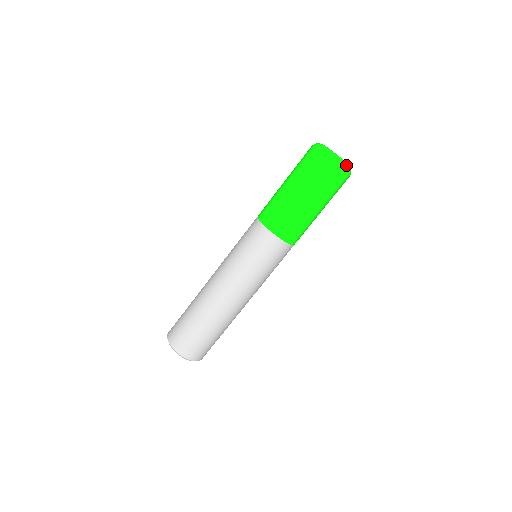
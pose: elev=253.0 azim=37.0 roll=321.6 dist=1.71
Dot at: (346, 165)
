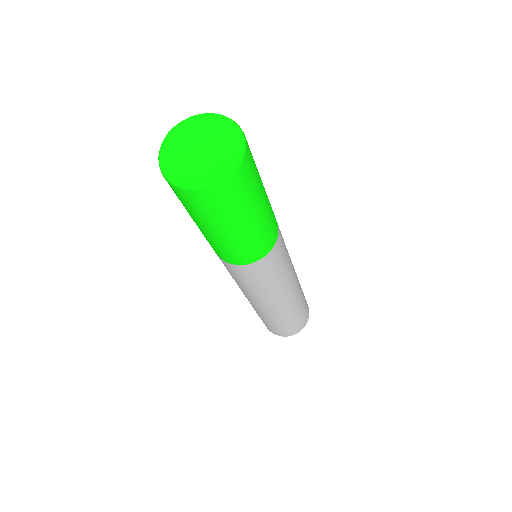
Dot at: (222, 165)
